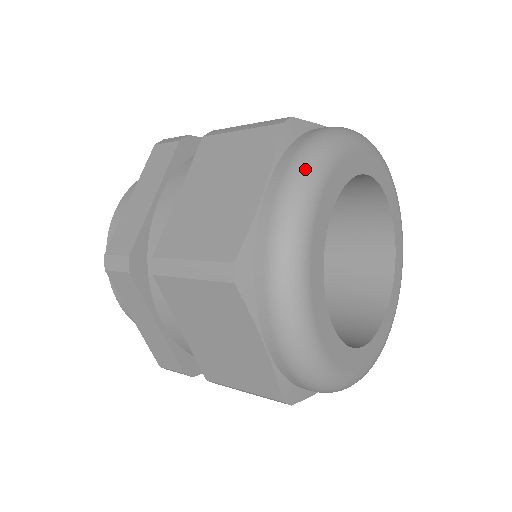
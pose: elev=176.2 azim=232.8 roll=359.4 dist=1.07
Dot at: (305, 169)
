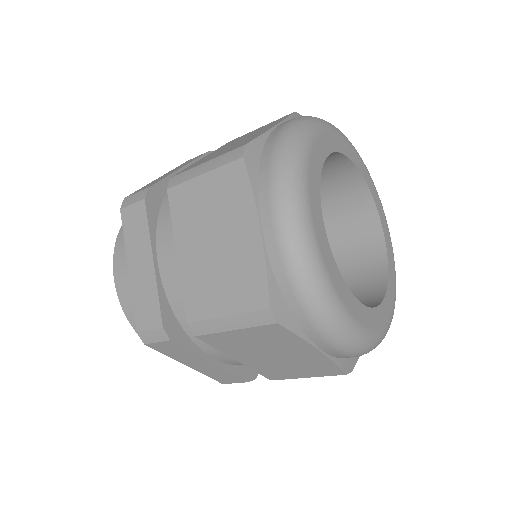
Dot at: (287, 197)
